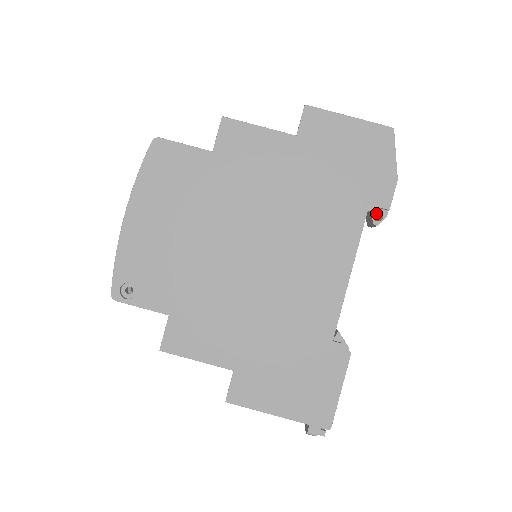
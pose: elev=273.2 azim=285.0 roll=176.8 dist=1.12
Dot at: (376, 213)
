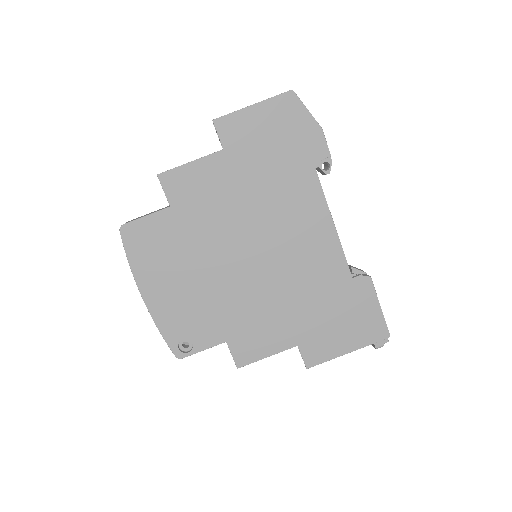
Dot at: (322, 163)
